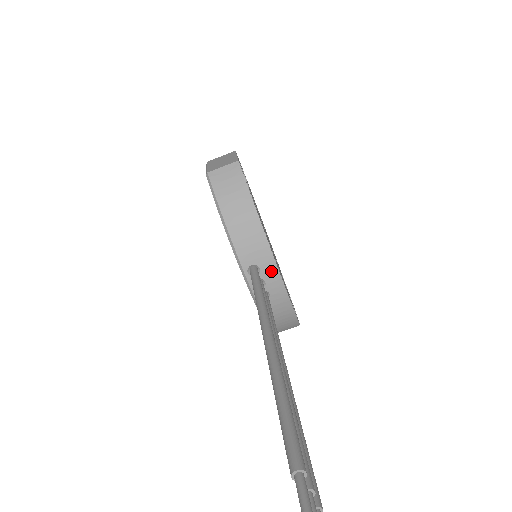
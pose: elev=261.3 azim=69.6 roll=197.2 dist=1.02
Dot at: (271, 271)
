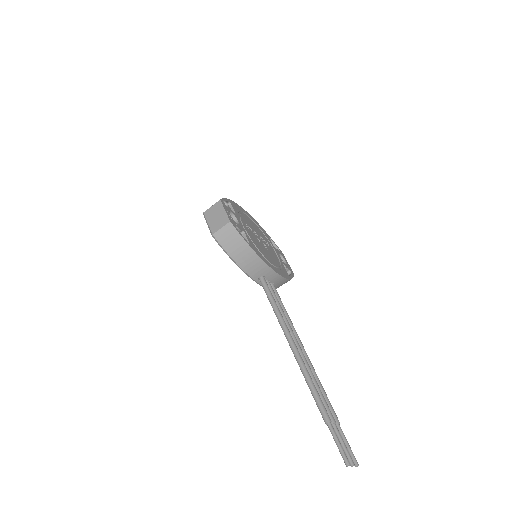
Dot at: (272, 275)
